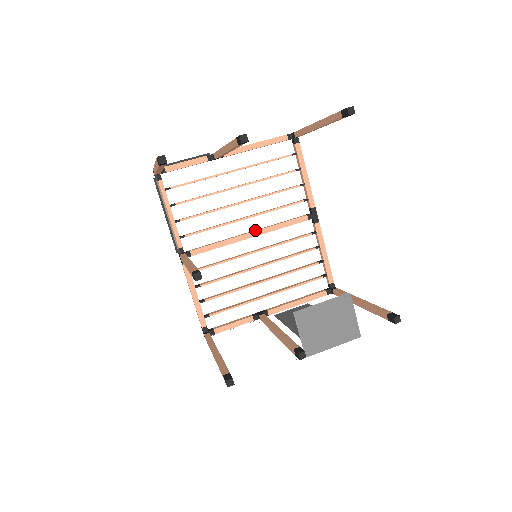
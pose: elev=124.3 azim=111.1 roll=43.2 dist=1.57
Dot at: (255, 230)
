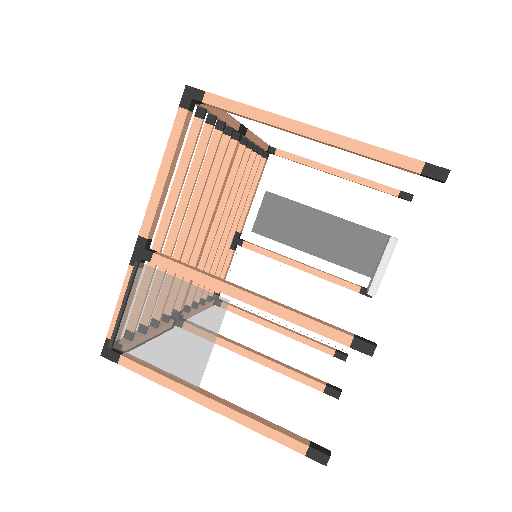
Dot at: (207, 219)
